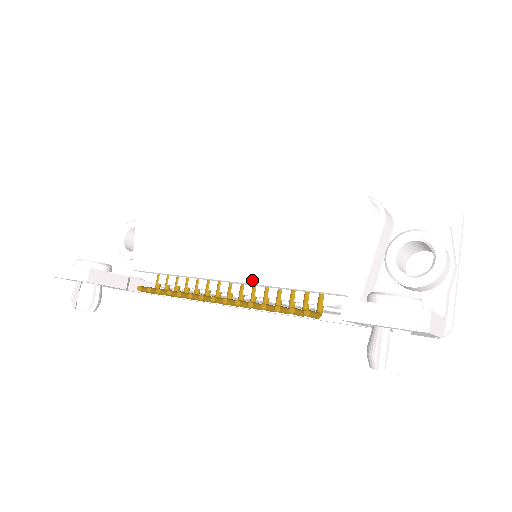
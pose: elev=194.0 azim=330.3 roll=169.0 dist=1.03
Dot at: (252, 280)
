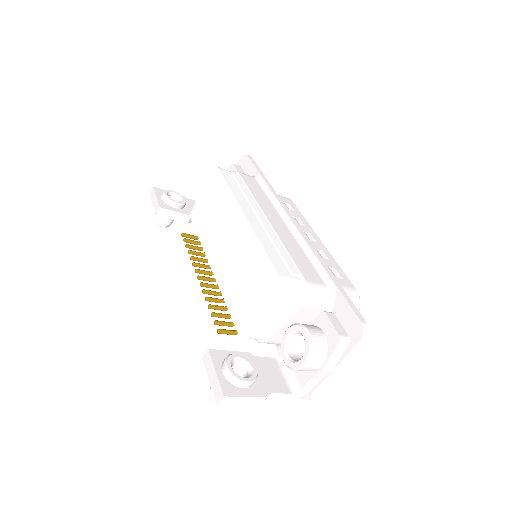
Dot at: (219, 283)
